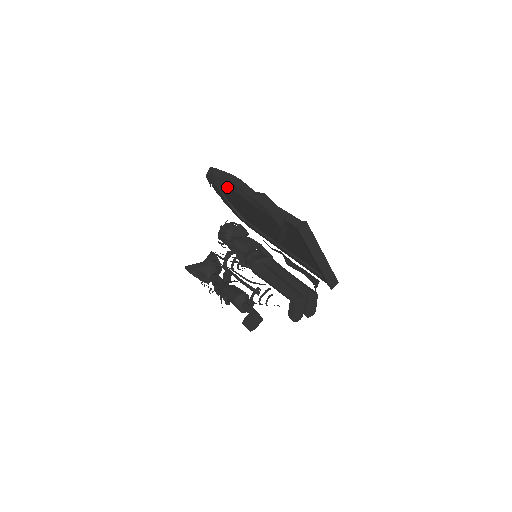
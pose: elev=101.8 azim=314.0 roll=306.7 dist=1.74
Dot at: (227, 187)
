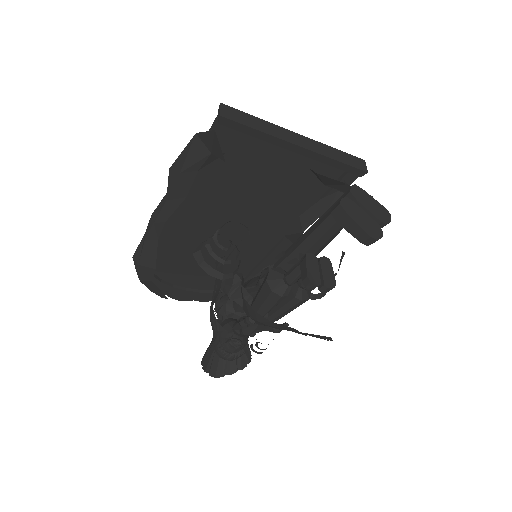
Dot at: (155, 247)
